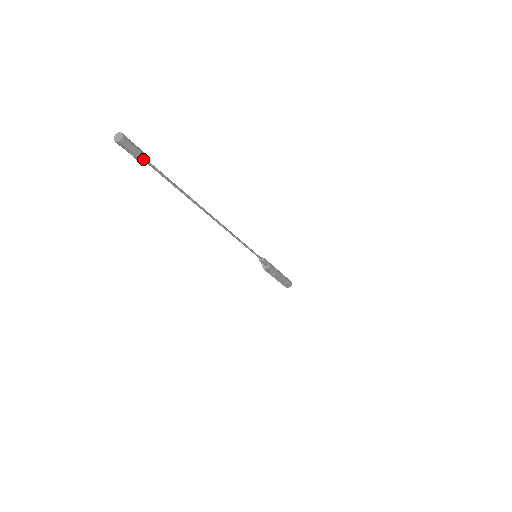
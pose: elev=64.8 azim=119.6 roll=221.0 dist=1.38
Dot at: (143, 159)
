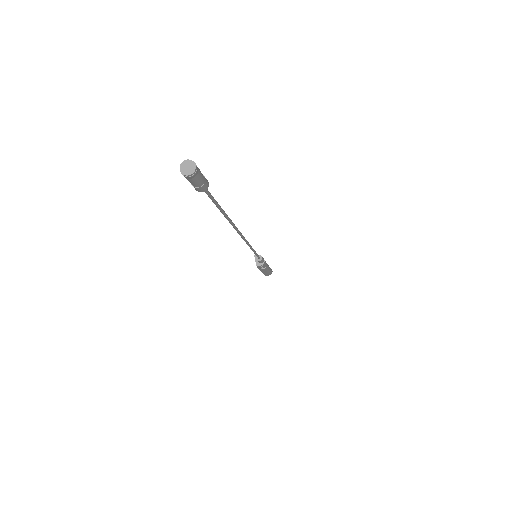
Dot at: (203, 188)
